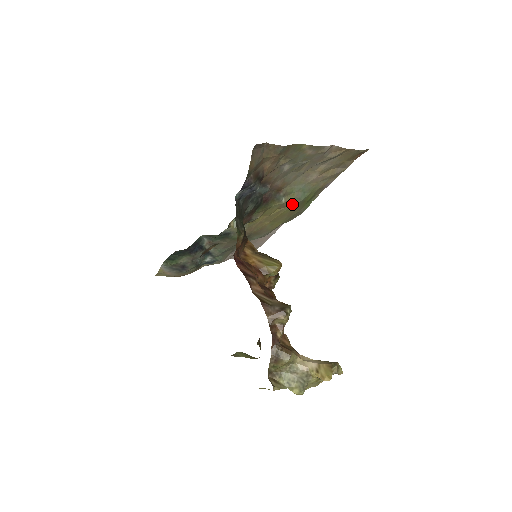
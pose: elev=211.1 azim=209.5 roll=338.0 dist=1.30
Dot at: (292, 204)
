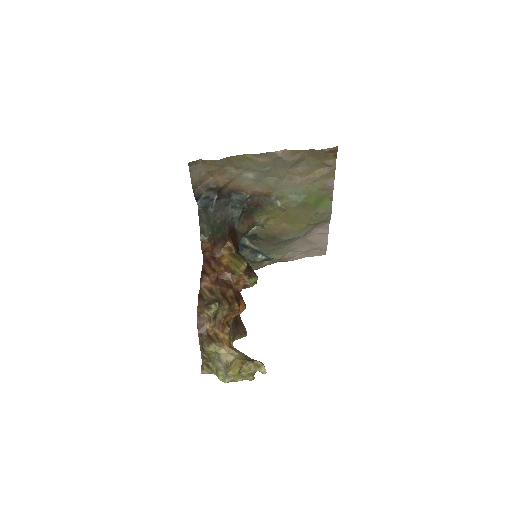
Dot at: (291, 207)
